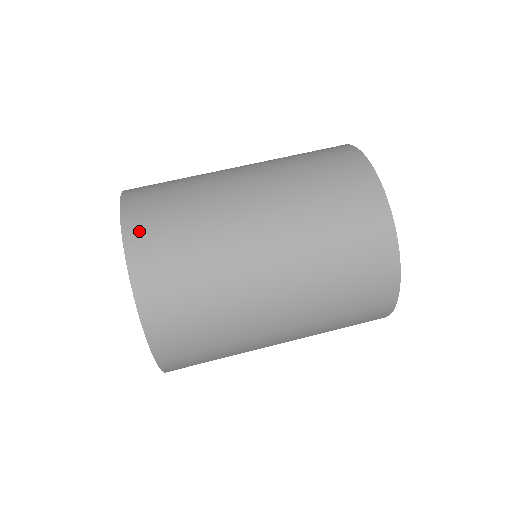
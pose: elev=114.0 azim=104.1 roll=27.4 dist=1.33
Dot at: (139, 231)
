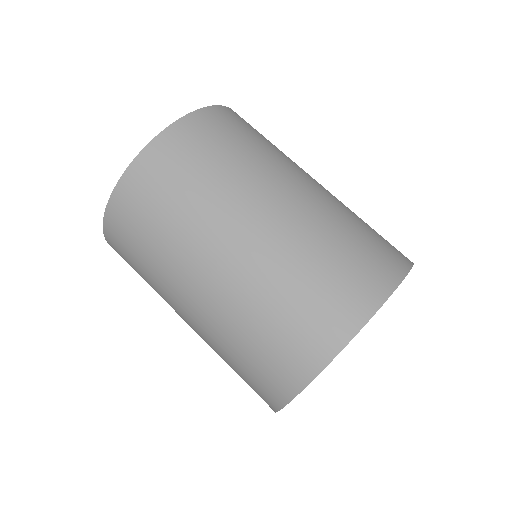
Dot at: (126, 198)
